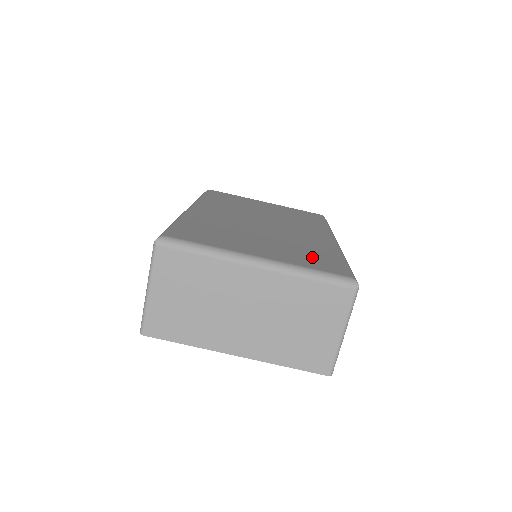
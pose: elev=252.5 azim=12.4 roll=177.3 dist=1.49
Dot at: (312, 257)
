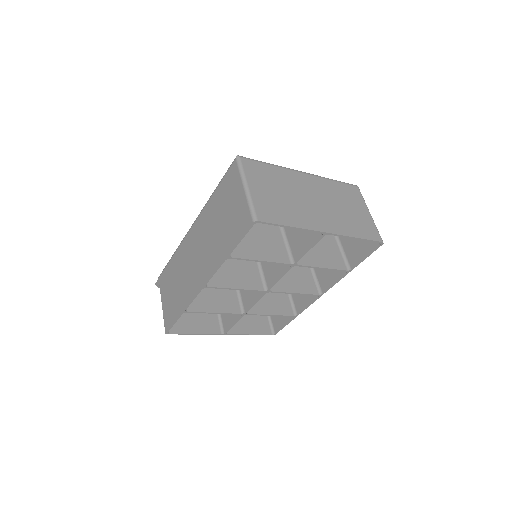
Dot at: occluded
